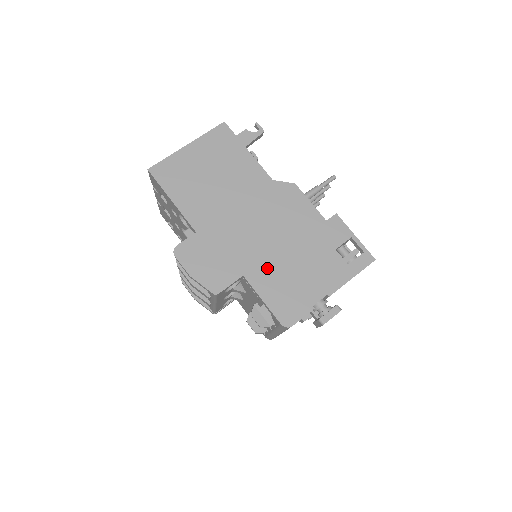
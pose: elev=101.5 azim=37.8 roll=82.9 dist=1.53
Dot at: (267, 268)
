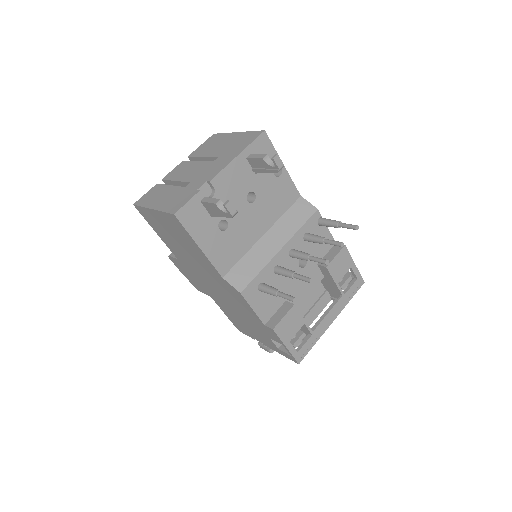
Dot at: (225, 306)
